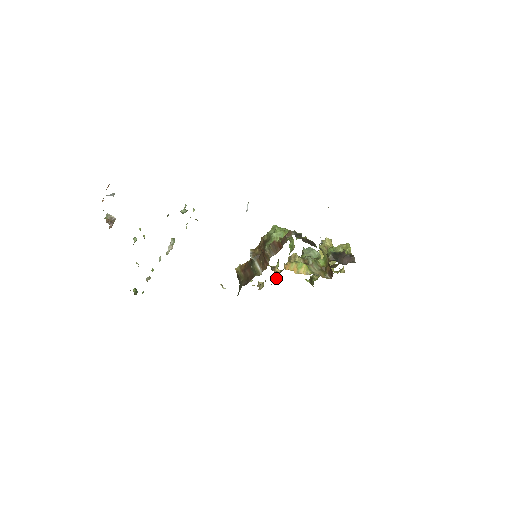
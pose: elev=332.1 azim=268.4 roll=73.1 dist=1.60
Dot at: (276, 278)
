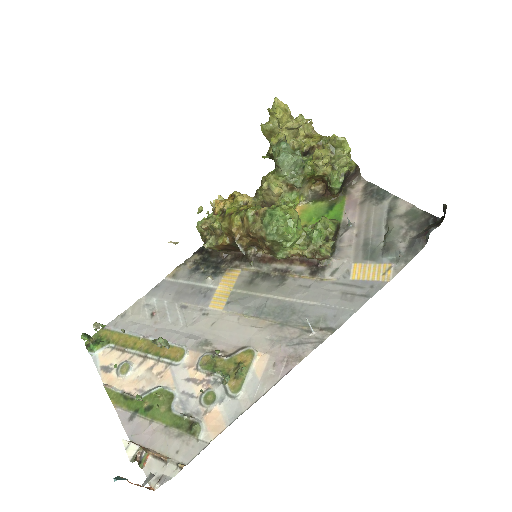
Dot at: occluded
